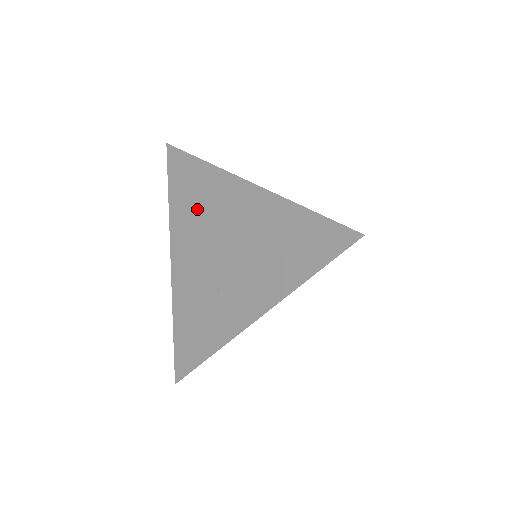
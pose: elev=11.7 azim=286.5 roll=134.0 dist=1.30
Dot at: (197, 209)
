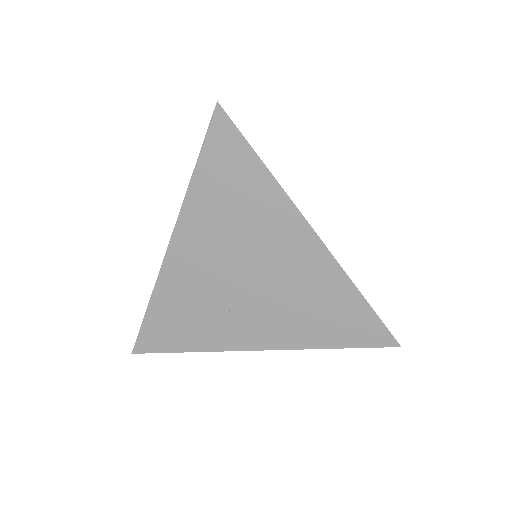
Dot at: (234, 217)
